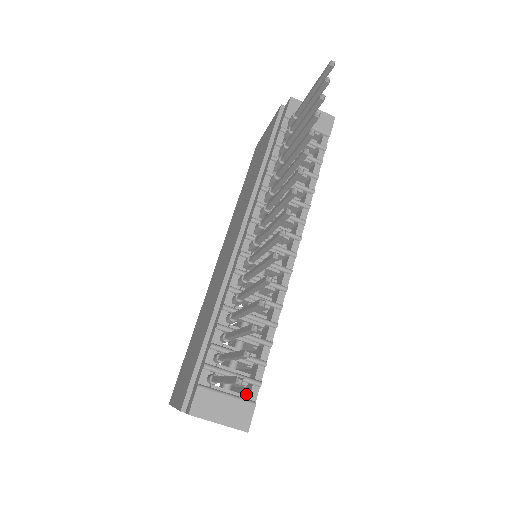
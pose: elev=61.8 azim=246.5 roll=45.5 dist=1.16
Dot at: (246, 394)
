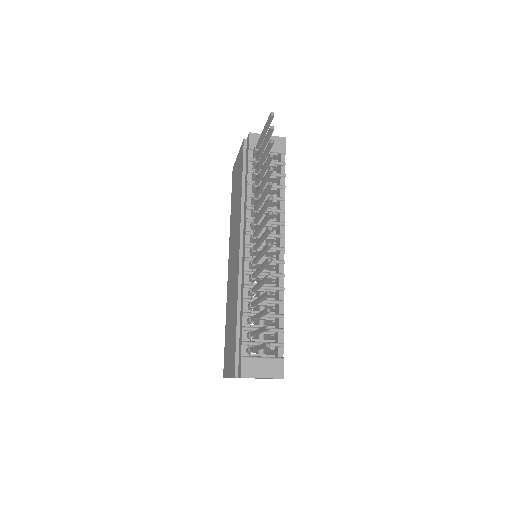
Dot at: (275, 354)
